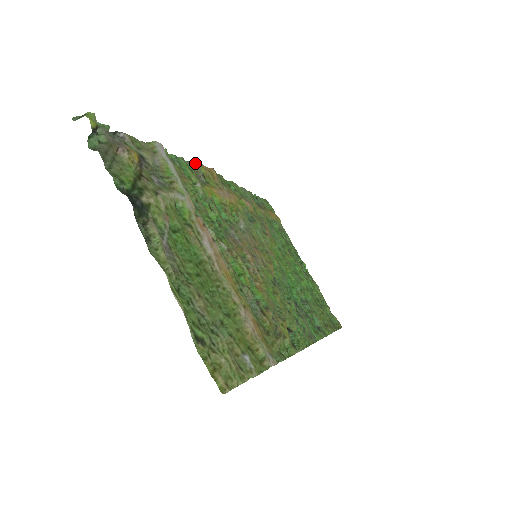
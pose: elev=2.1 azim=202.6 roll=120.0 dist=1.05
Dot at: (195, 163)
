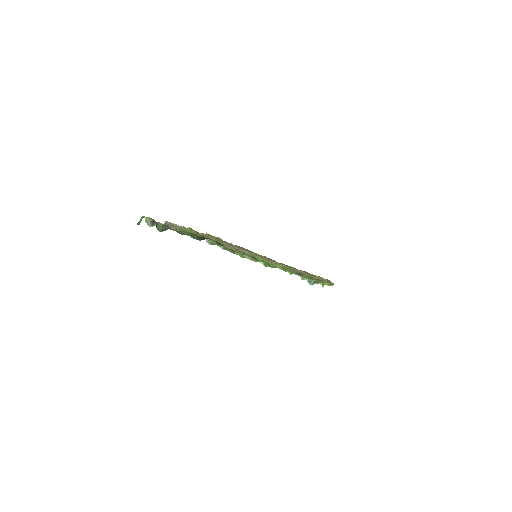
Dot at: occluded
